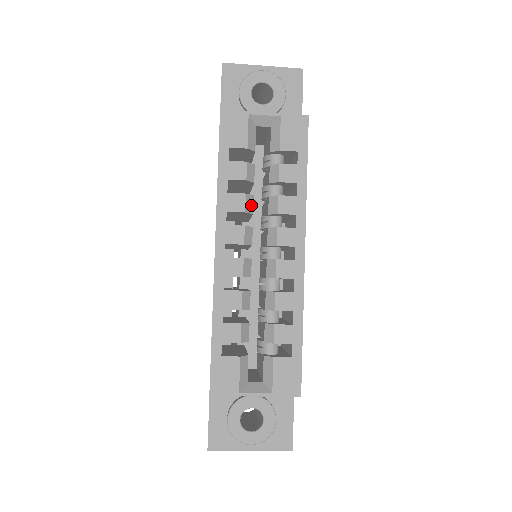
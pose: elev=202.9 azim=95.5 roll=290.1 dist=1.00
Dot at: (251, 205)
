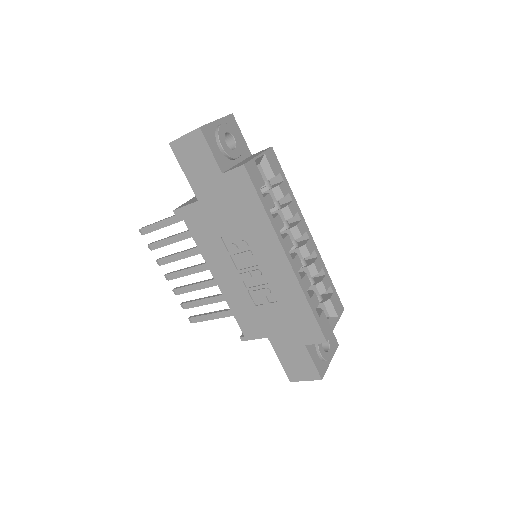
Dot at: occluded
